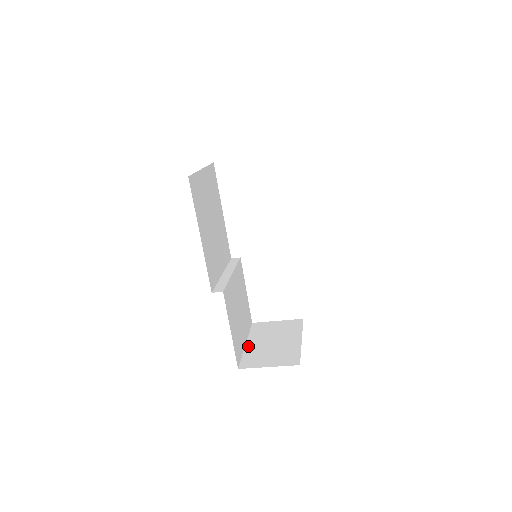
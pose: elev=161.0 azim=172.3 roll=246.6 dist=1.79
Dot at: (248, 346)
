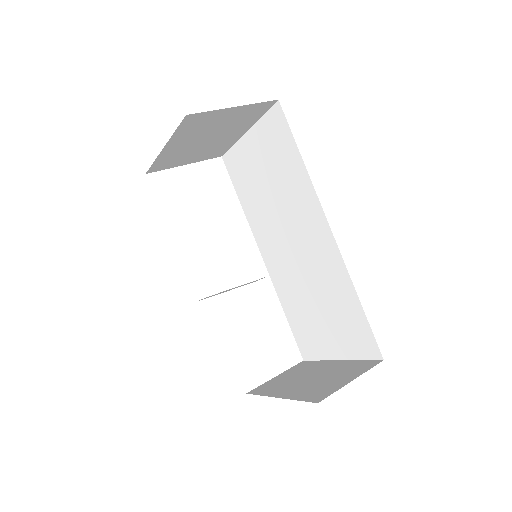
Dot at: (285, 395)
